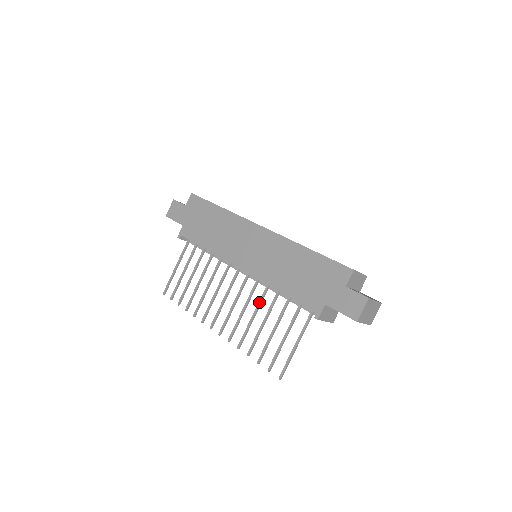
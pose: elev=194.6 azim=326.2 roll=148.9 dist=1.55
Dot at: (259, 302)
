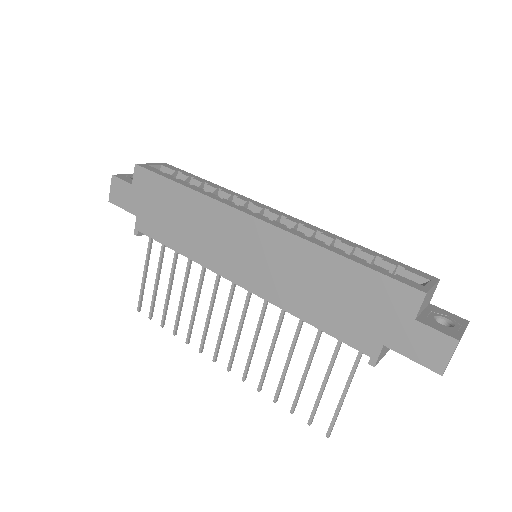
Dot at: (276, 330)
